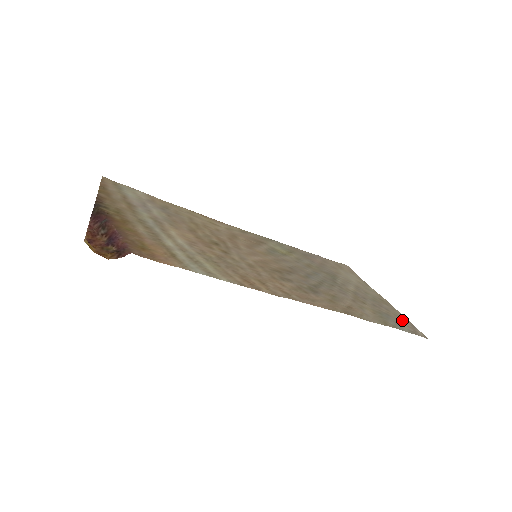
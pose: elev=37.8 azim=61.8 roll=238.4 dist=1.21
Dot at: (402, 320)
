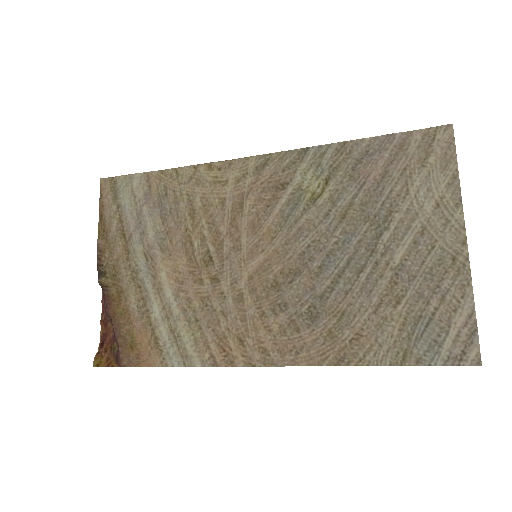
Dot at: (457, 323)
